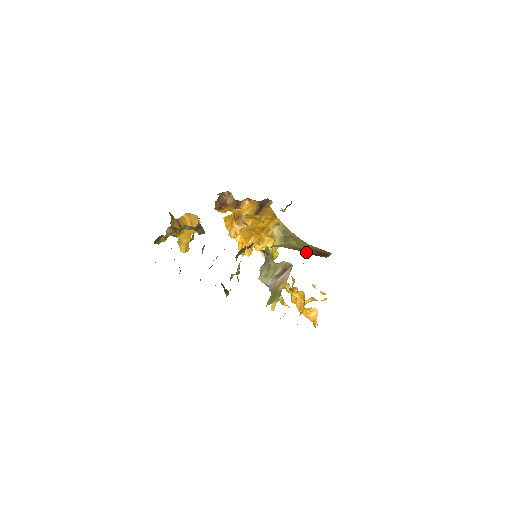
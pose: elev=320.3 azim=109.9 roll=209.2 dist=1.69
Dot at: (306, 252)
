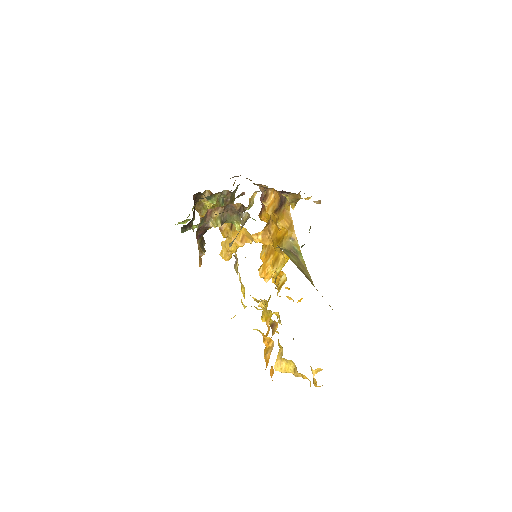
Dot at: occluded
